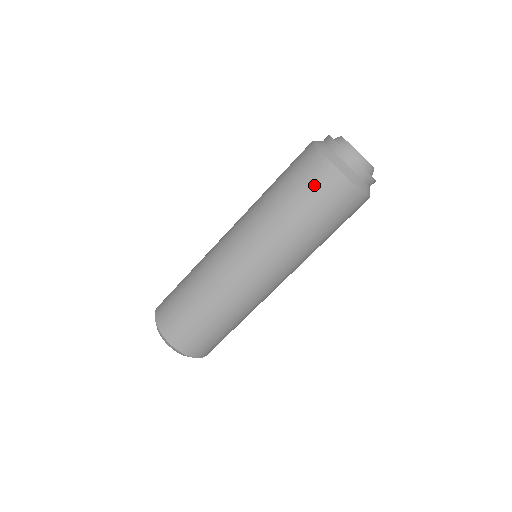
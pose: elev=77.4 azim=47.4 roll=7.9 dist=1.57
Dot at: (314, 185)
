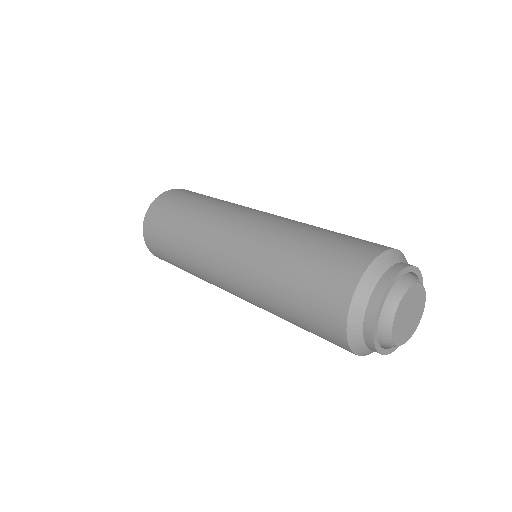
Dot at: (321, 336)
